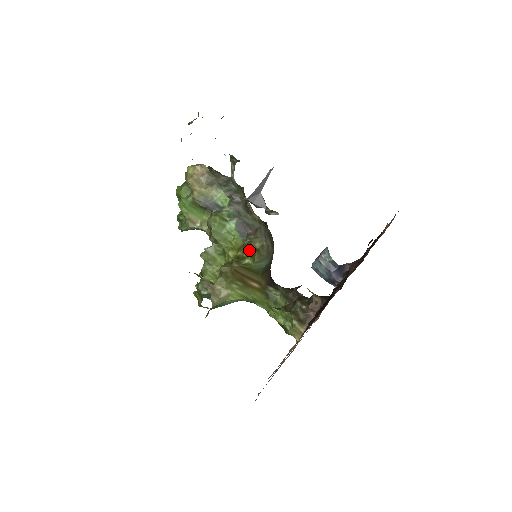
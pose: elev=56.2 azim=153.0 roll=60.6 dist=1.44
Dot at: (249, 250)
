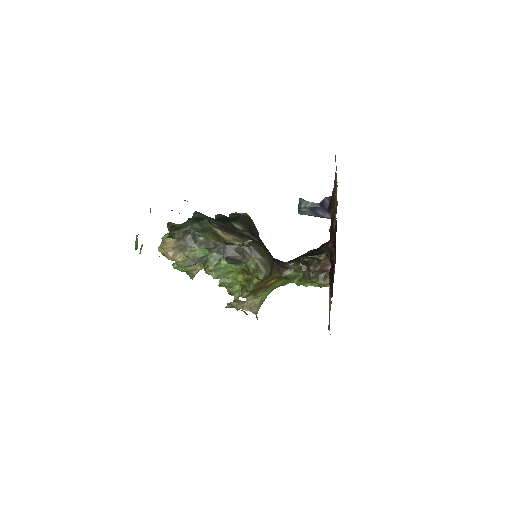
Dot at: (250, 274)
